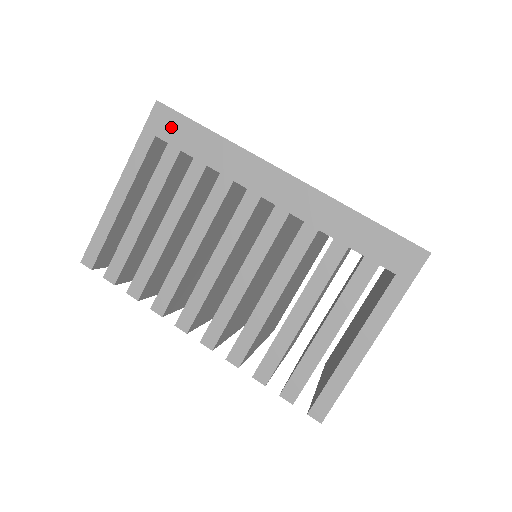
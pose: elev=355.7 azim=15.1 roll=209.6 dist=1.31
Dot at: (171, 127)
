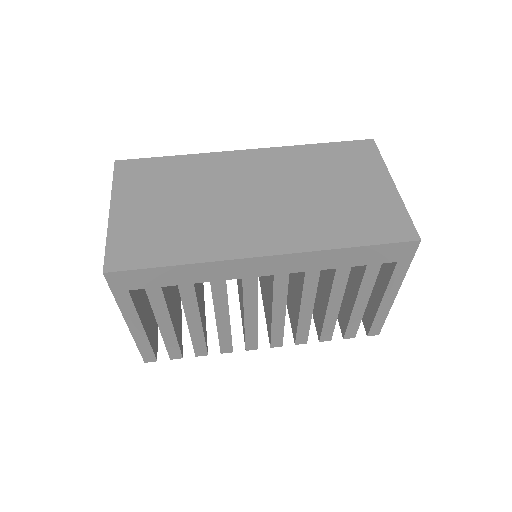
Dot at: (137, 280)
